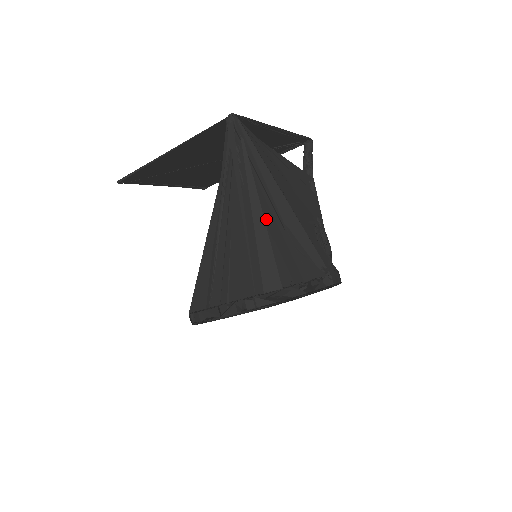
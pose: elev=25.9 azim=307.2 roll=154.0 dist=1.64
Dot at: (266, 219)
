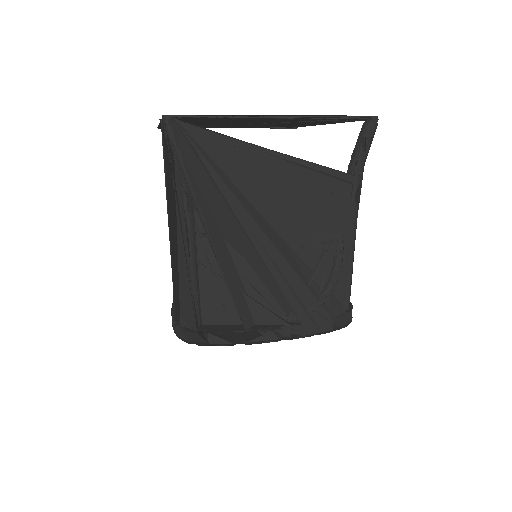
Dot at: (205, 247)
